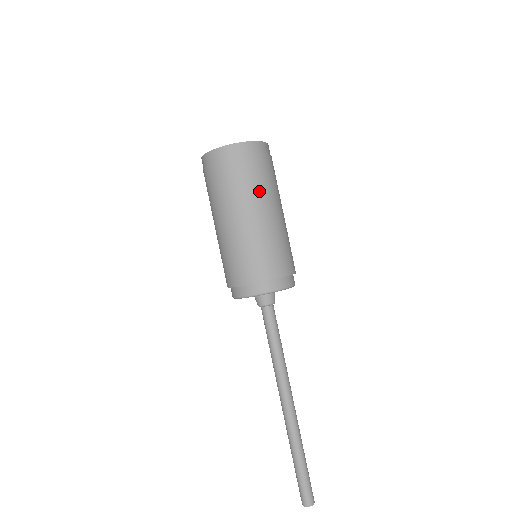
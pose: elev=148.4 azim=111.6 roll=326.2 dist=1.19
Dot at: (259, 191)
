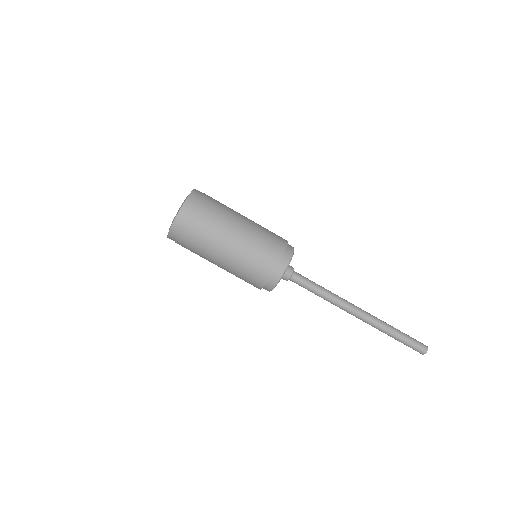
Dot at: (226, 213)
